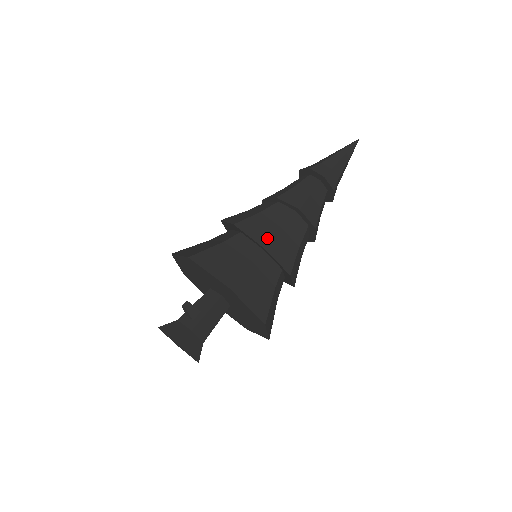
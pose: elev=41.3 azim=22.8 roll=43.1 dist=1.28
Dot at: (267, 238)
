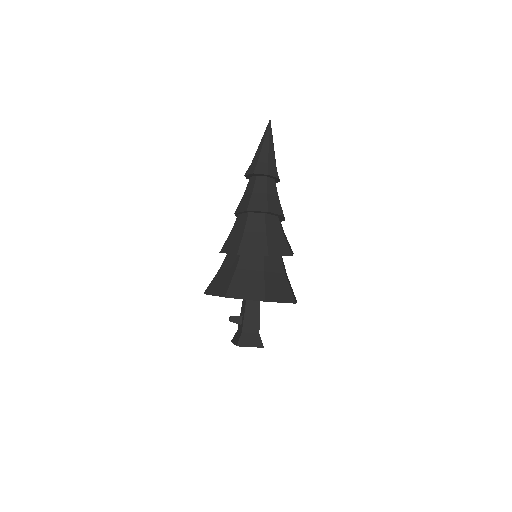
Dot at: (237, 246)
